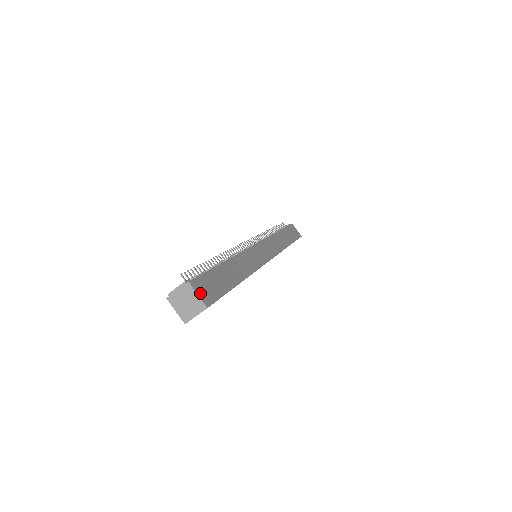
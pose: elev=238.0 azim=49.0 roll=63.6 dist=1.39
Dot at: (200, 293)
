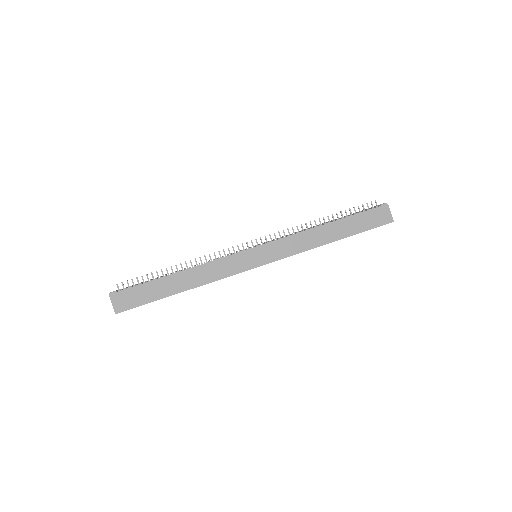
Dot at: (116, 303)
